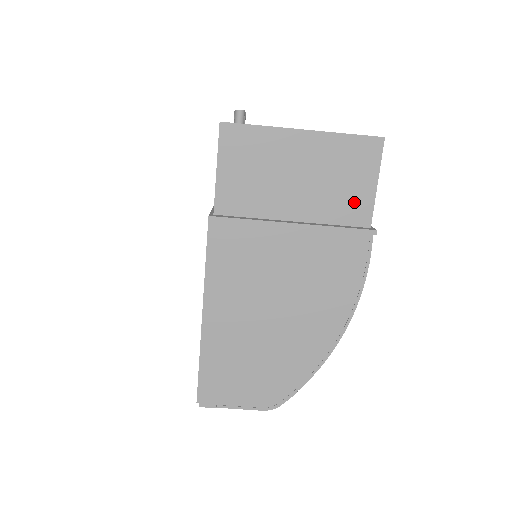
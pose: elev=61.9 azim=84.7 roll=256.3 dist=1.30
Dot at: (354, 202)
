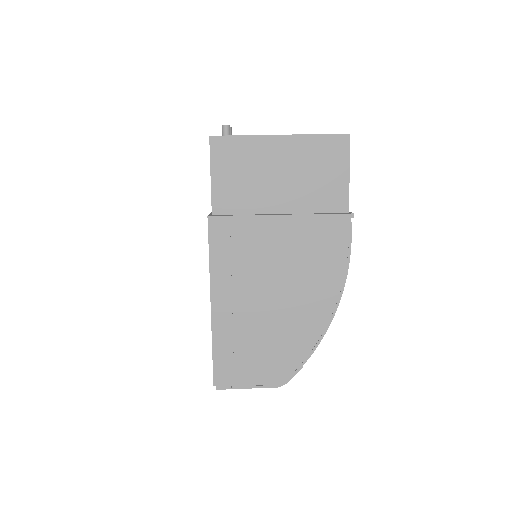
Dot at: (331, 192)
